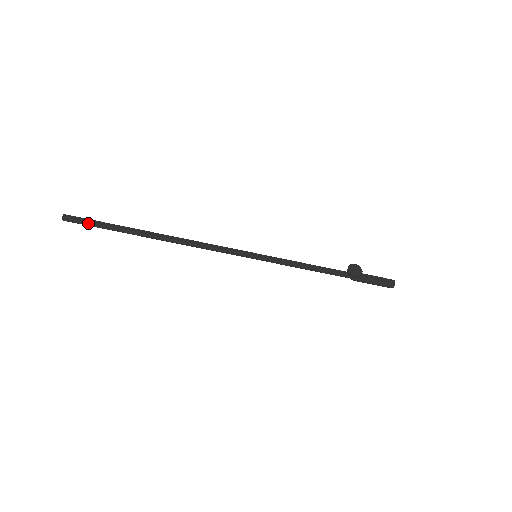
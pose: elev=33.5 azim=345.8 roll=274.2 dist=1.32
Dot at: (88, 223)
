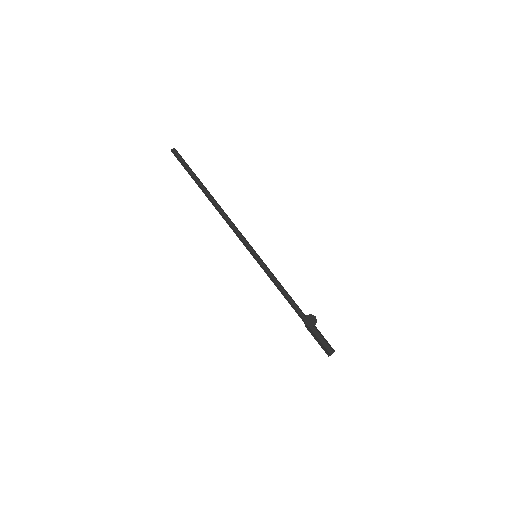
Dot at: (181, 162)
